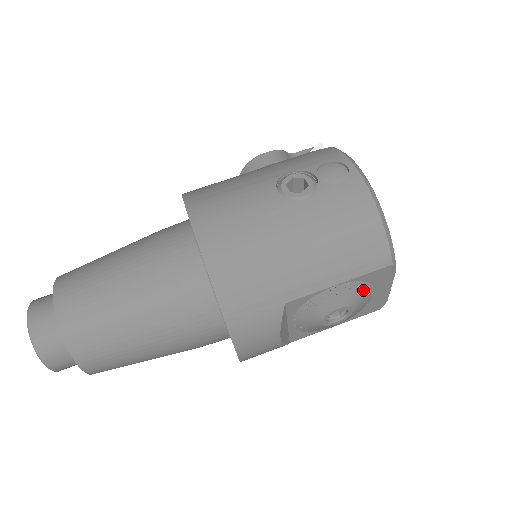
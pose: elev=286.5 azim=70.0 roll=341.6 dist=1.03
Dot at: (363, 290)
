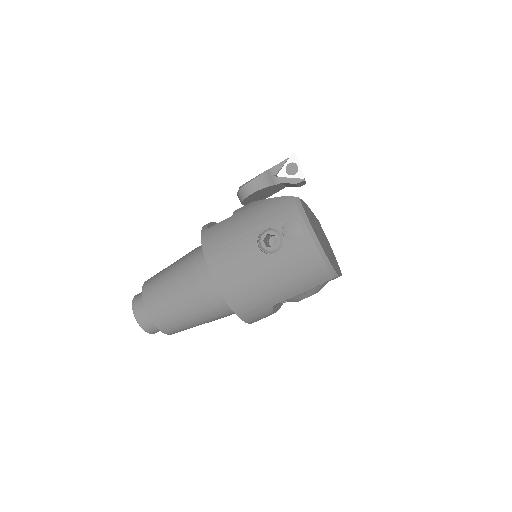
Dot at: (320, 287)
